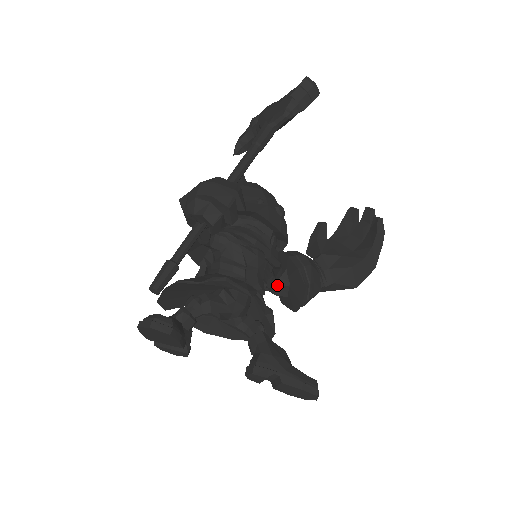
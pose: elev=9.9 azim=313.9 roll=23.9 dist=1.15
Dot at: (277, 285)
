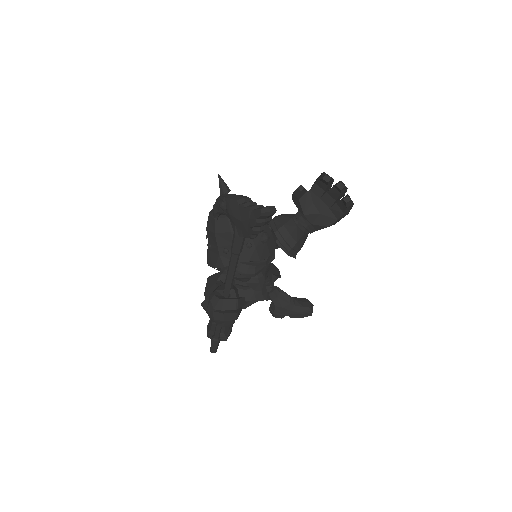
Dot at: (275, 248)
